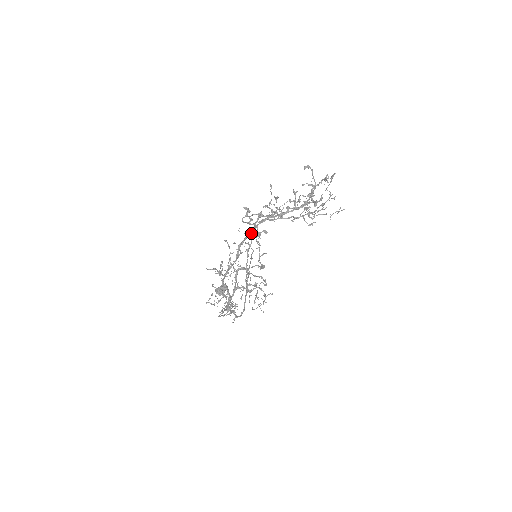
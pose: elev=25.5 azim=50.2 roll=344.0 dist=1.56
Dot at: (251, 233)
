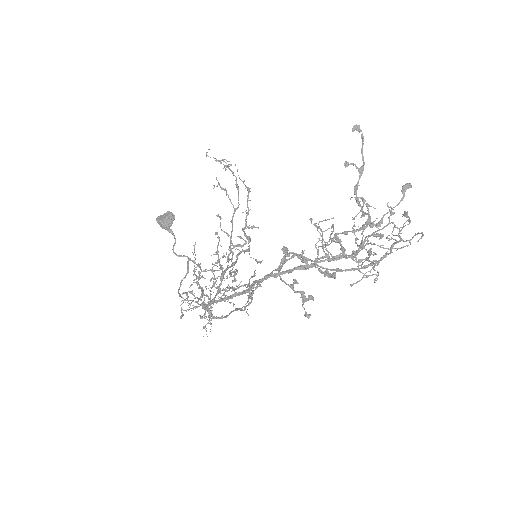
Dot at: (227, 165)
